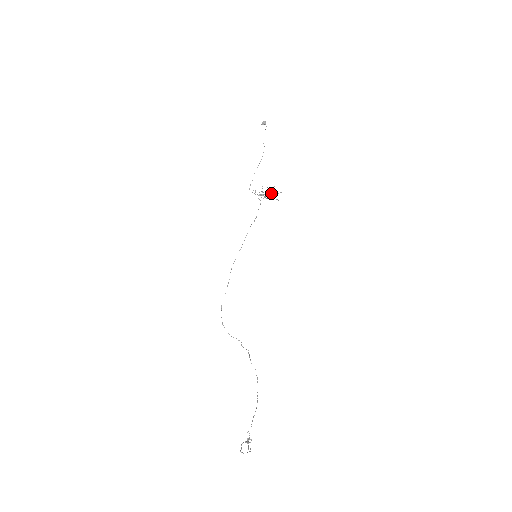
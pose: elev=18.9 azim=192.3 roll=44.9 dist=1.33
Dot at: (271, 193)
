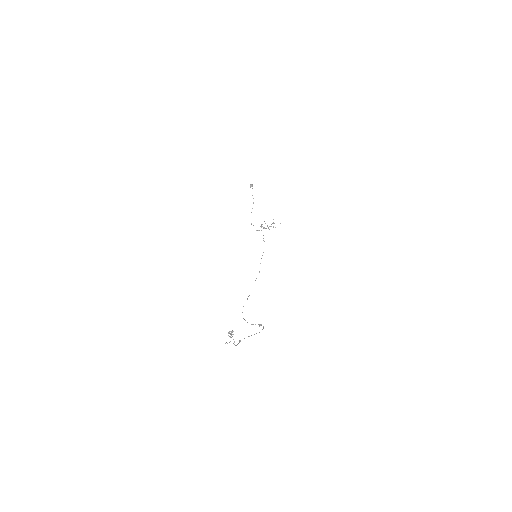
Dot at: occluded
